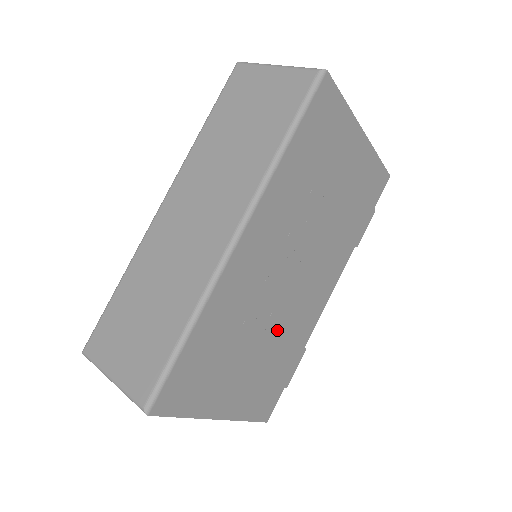
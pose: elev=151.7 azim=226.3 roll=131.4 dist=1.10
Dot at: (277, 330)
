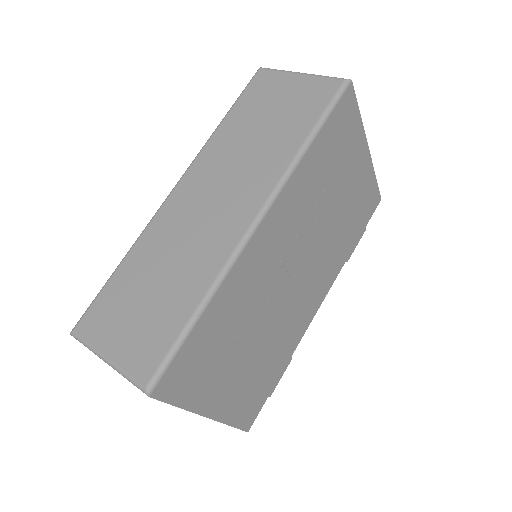
Dot at: (273, 331)
